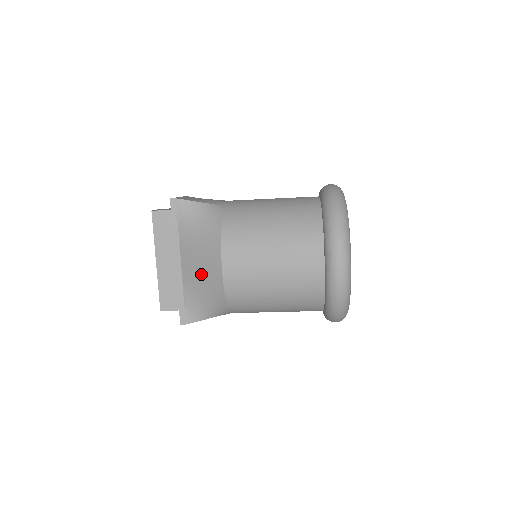
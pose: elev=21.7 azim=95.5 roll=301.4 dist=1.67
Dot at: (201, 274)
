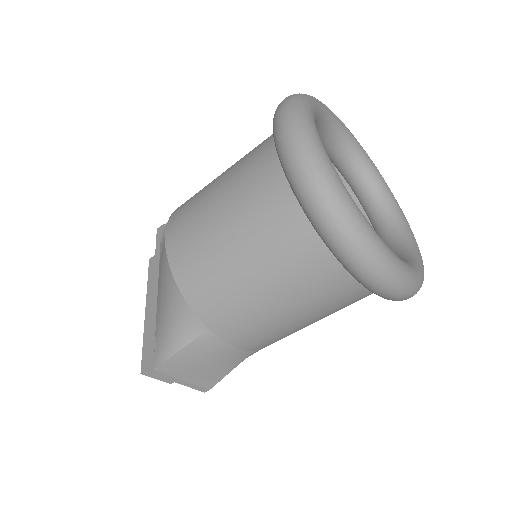
Dot at: (161, 274)
